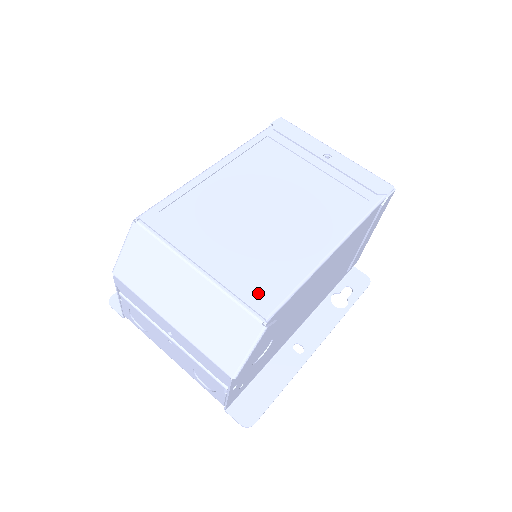
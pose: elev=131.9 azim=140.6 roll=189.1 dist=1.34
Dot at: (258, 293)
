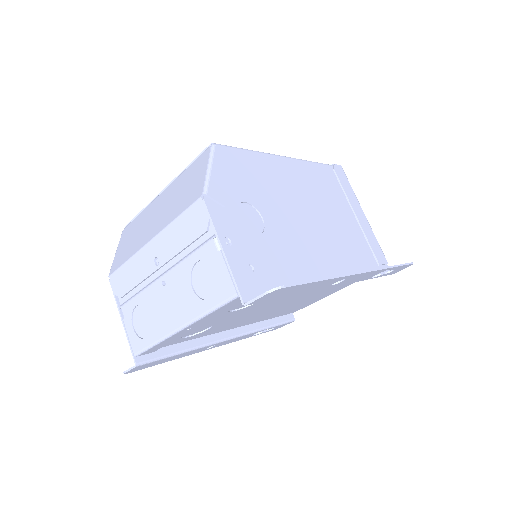
Dot at: occluded
